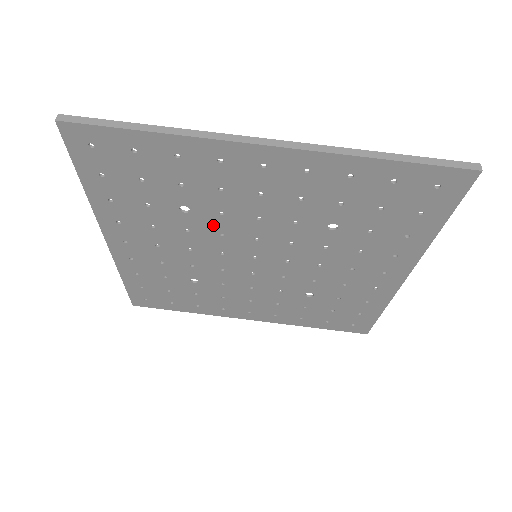
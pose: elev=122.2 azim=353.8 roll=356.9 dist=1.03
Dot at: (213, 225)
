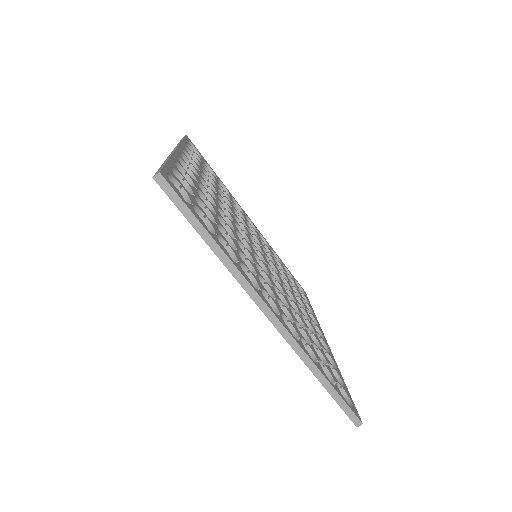
Dot at: occluded
